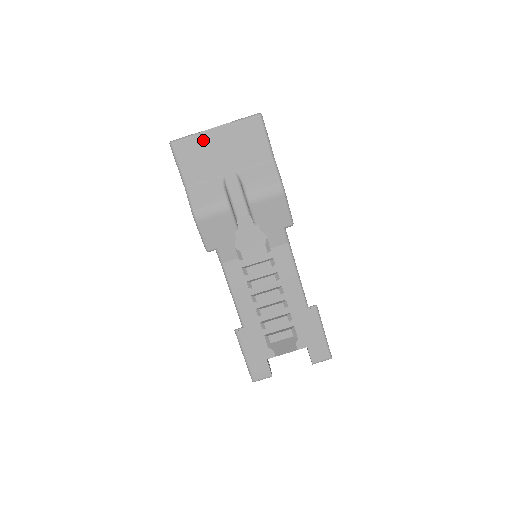
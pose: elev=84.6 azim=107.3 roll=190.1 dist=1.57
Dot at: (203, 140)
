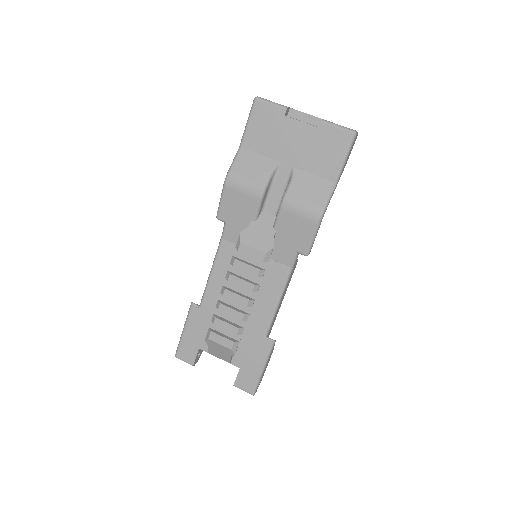
Dot at: (286, 117)
